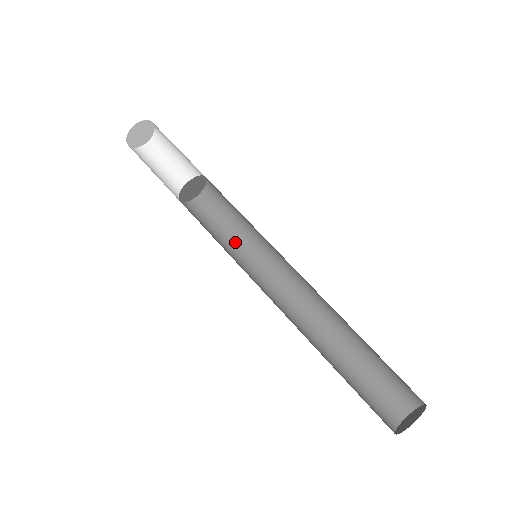
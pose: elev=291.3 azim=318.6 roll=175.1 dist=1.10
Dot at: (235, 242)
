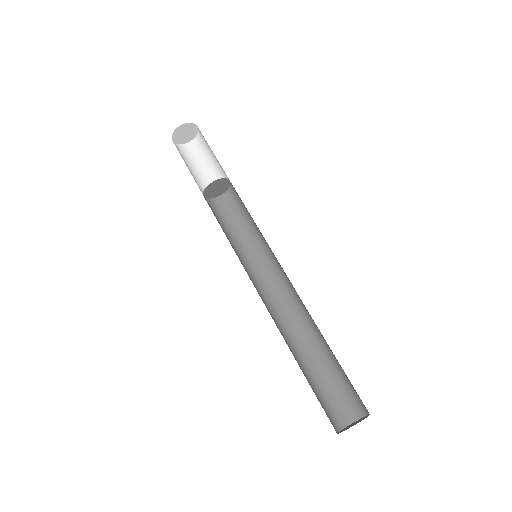
Dot at: (231, 243)
